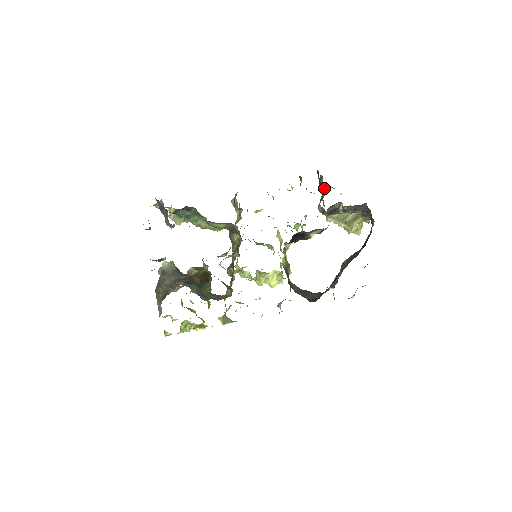
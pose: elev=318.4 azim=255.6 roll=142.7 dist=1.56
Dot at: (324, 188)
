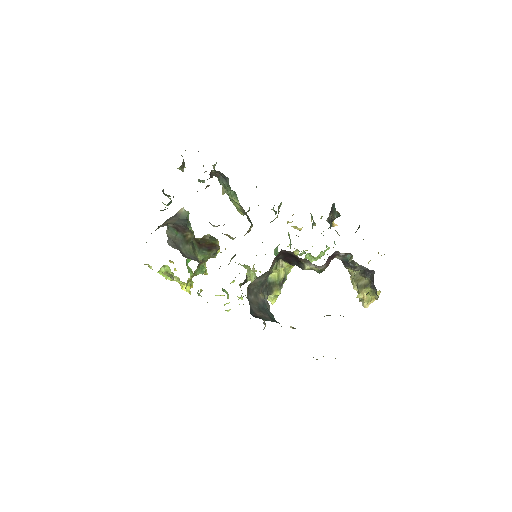
Dot at: occluded
